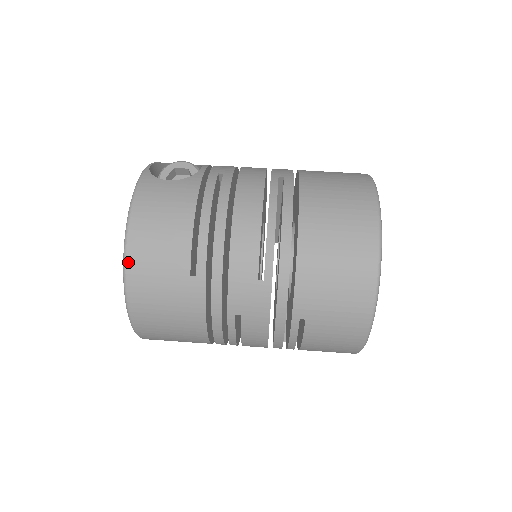
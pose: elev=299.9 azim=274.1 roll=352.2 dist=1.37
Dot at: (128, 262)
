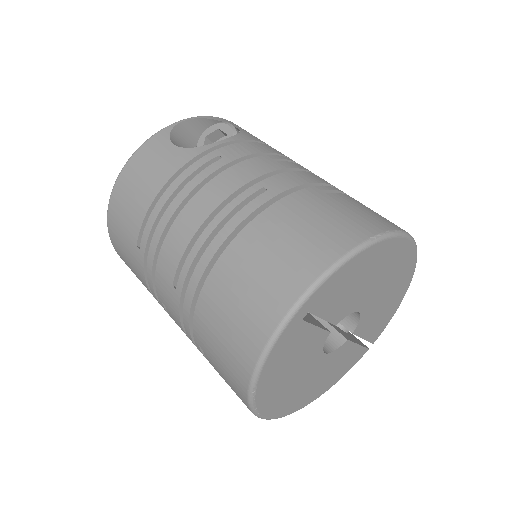
Dot at: (109, 206)
